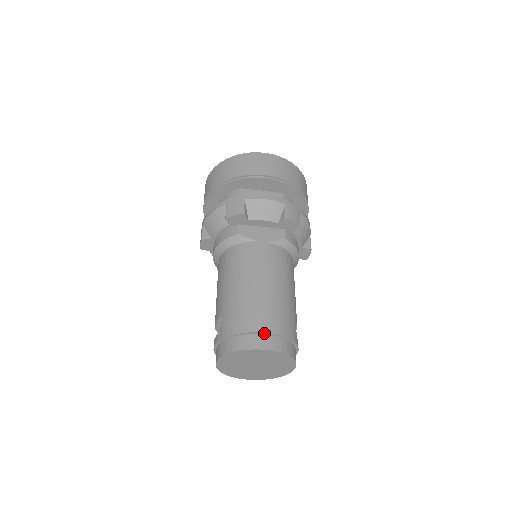
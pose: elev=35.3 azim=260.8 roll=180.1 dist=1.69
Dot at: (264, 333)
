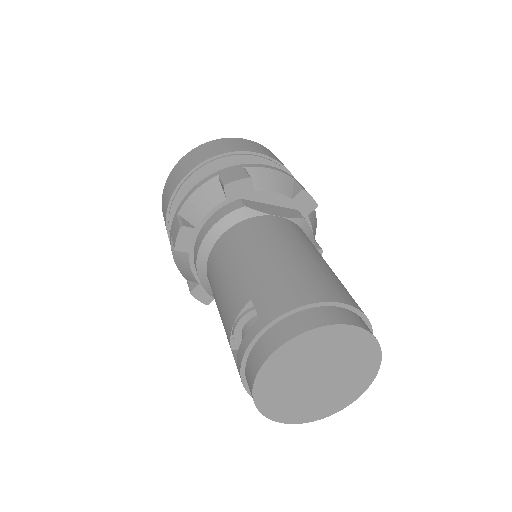
Dot at: (337, 304)
